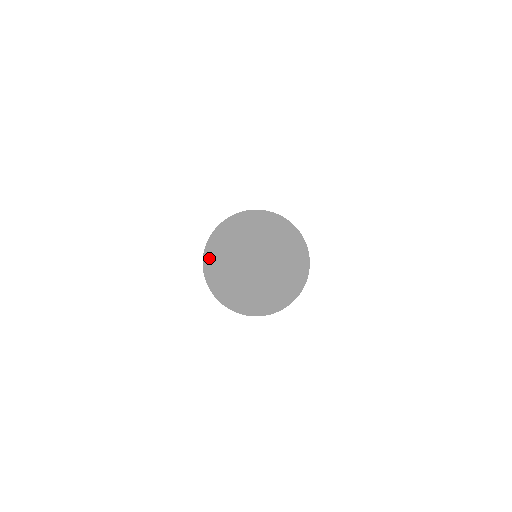
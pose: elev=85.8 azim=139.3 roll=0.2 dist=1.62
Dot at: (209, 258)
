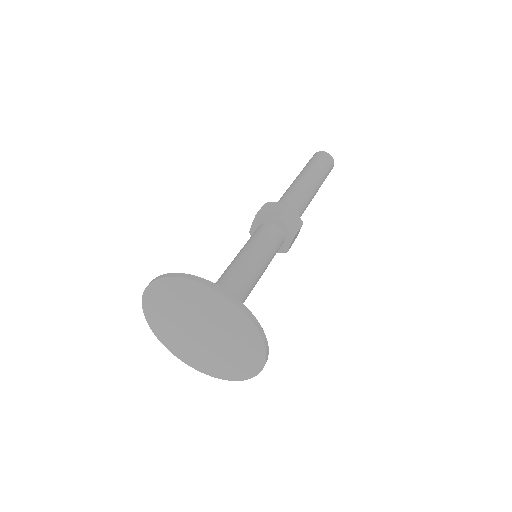
Dot at: (148, 304)
